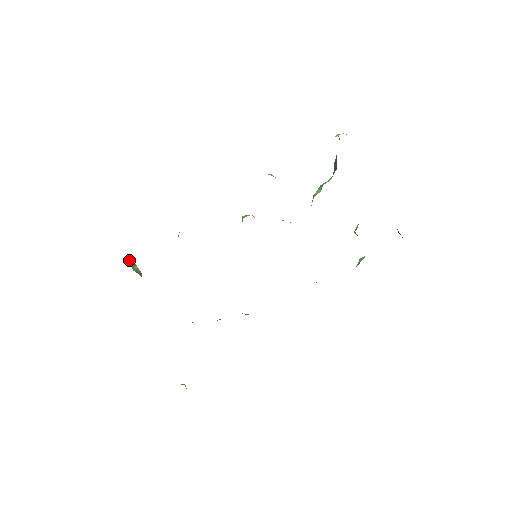
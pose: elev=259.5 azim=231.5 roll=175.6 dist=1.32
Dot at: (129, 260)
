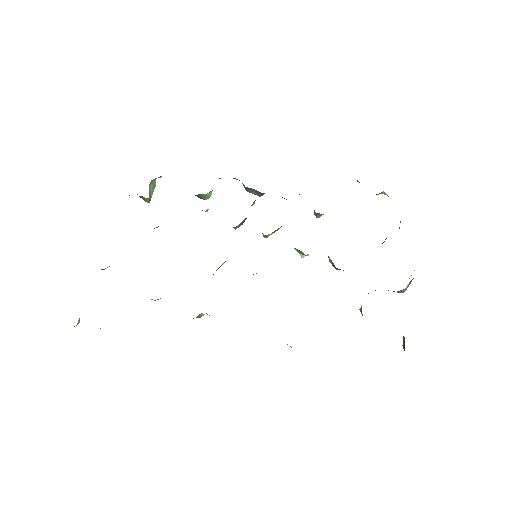
Dot at: (154, 179)
